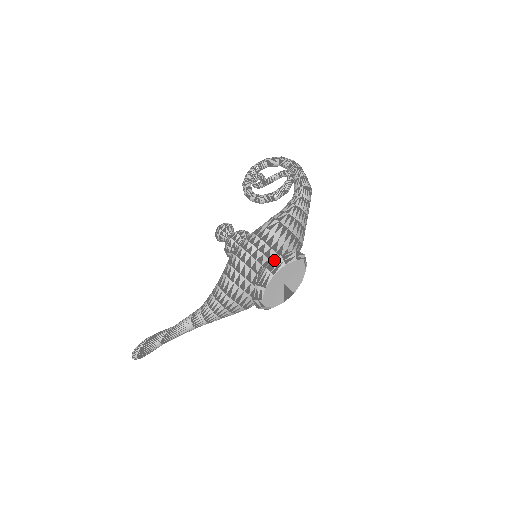
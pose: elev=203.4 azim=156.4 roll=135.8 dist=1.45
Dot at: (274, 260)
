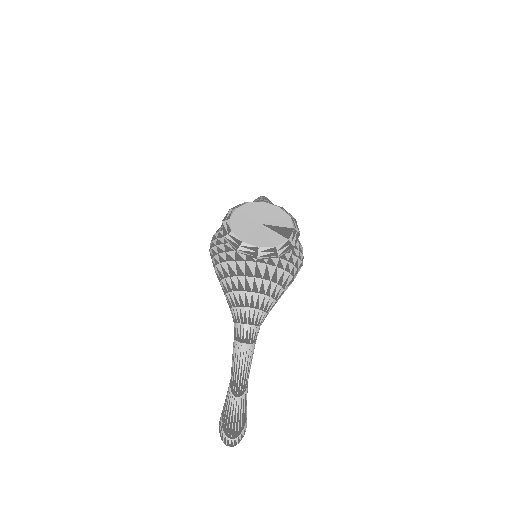
Dot at: occluded
